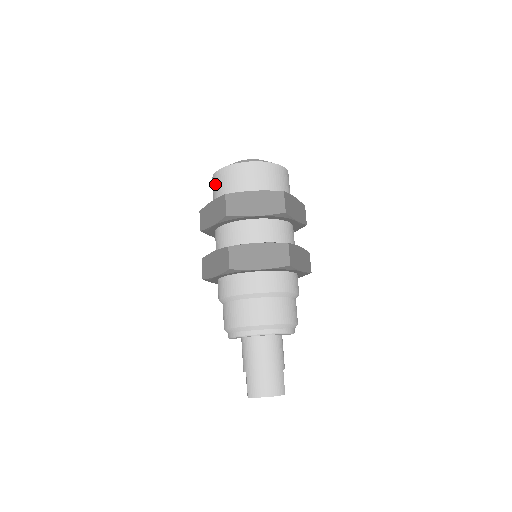
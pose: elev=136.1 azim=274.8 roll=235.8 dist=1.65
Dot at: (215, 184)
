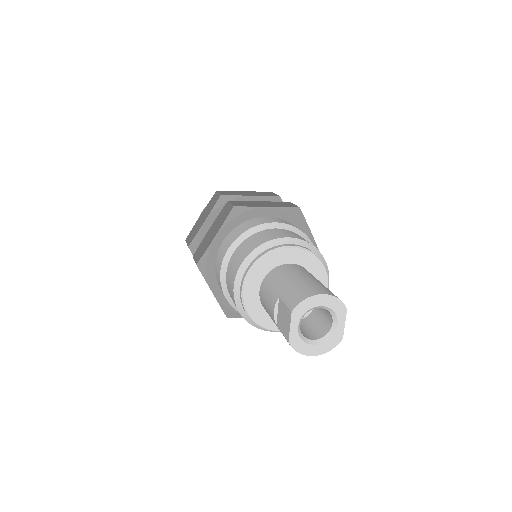
Dot at: occluded
